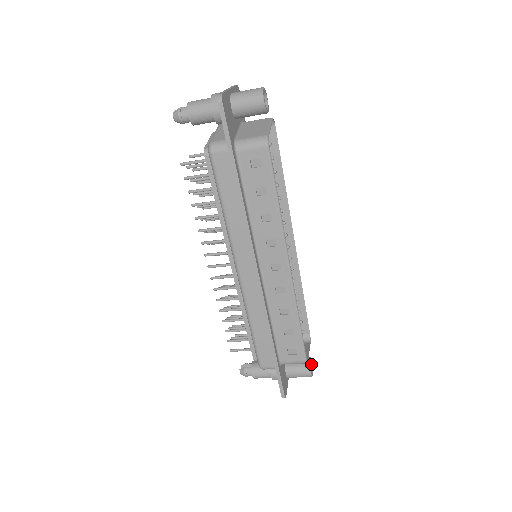
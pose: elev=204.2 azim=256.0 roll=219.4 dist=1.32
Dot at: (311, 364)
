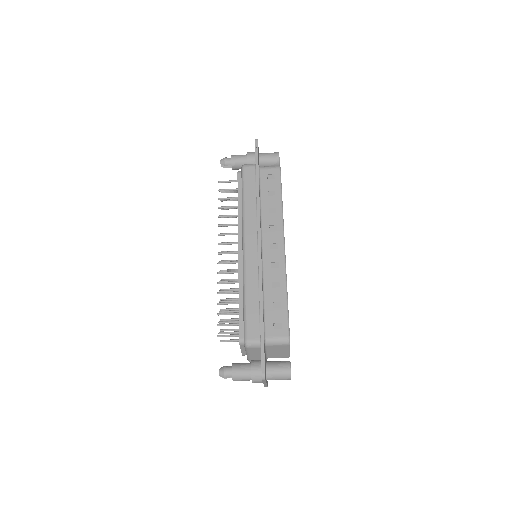
Dot at: occluded
